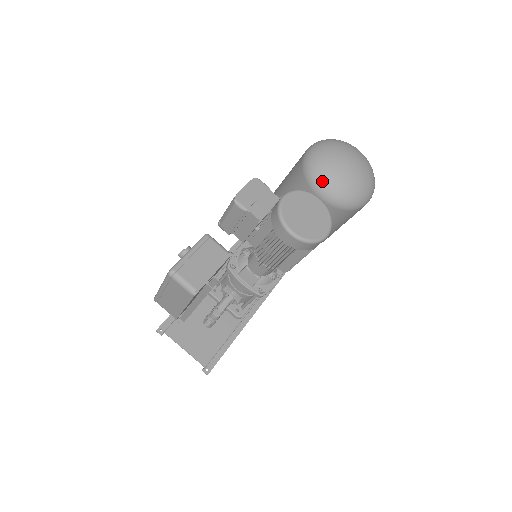
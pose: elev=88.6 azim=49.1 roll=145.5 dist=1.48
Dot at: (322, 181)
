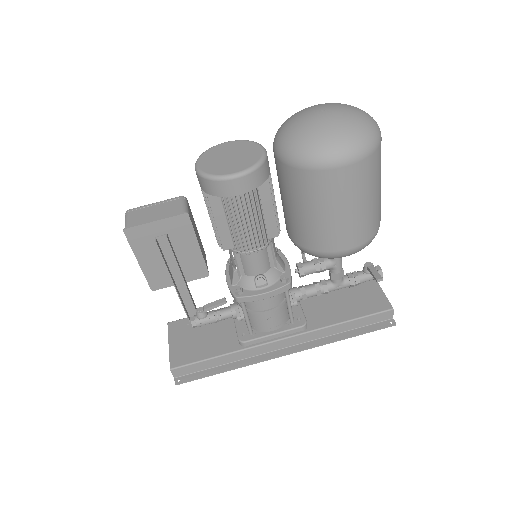
Dot at: (278, 133)
